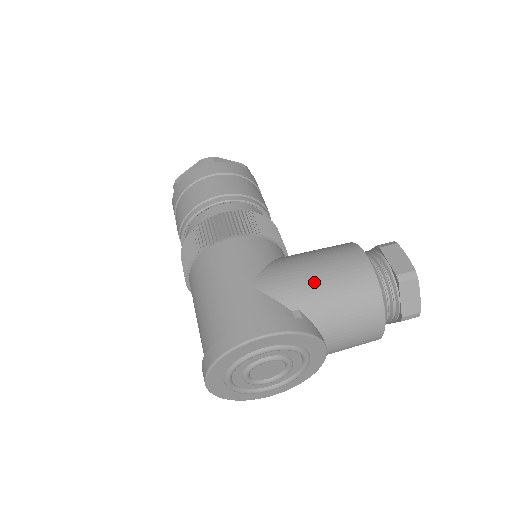
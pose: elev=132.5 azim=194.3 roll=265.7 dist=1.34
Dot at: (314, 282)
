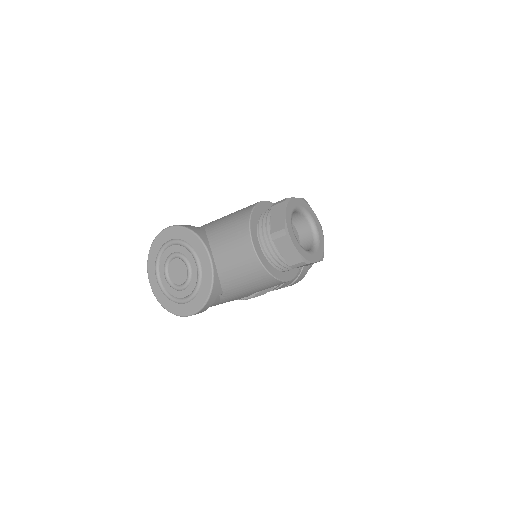
Dot at: (224, 216)
